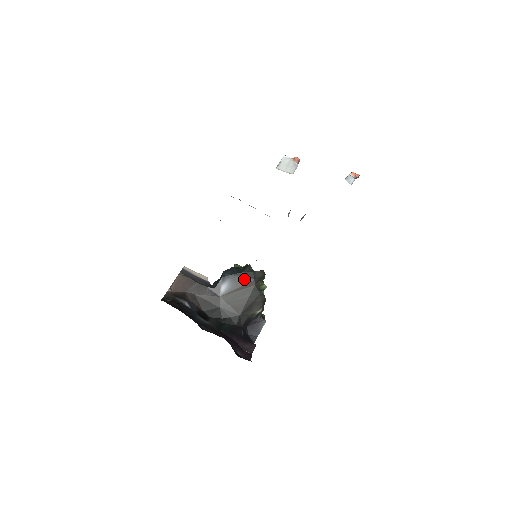
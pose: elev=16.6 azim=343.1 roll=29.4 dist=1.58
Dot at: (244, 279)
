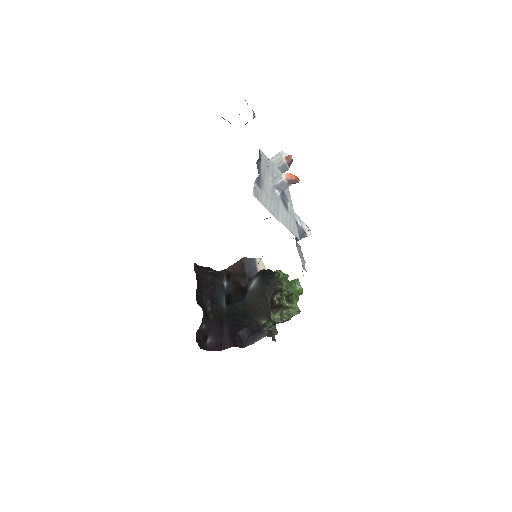
Dot at: (264, 282)
